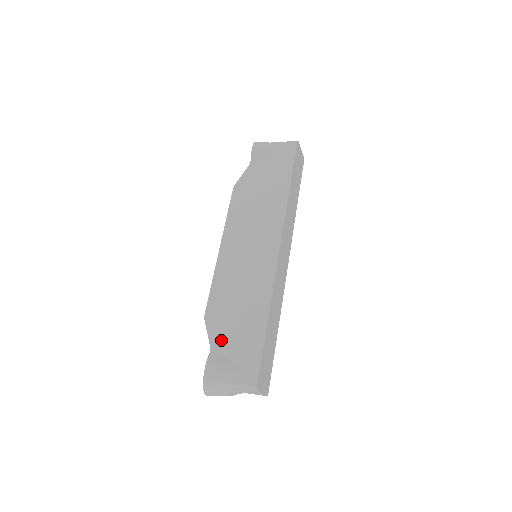
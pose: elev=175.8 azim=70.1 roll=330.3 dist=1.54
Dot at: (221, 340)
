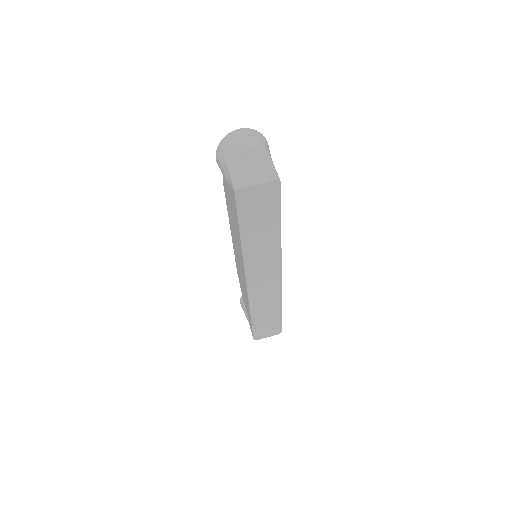
Dot at: (243, 297)
